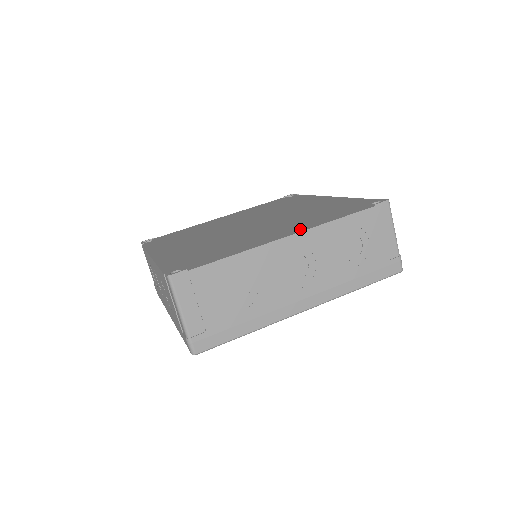
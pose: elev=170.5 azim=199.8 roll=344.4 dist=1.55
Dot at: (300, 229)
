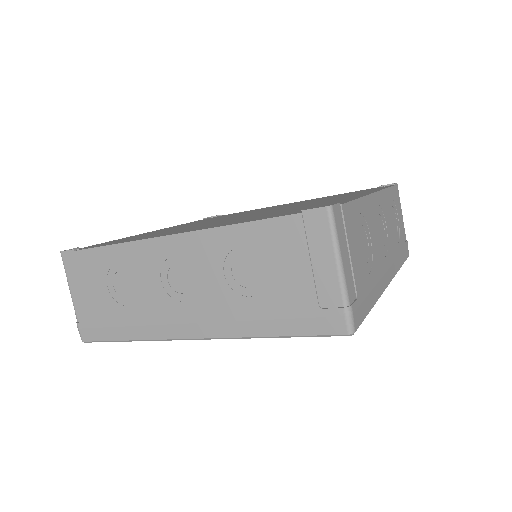
Dot at: (369, 192)
